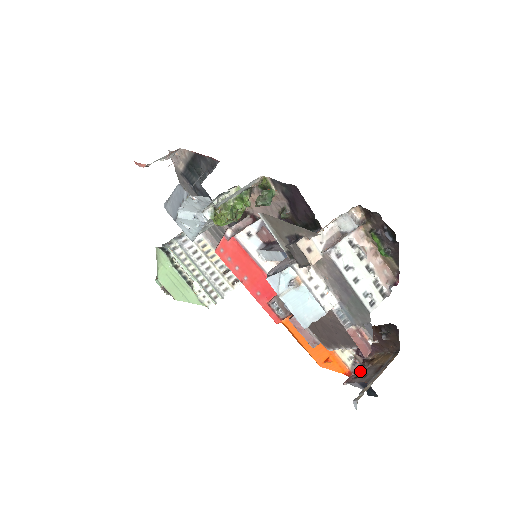
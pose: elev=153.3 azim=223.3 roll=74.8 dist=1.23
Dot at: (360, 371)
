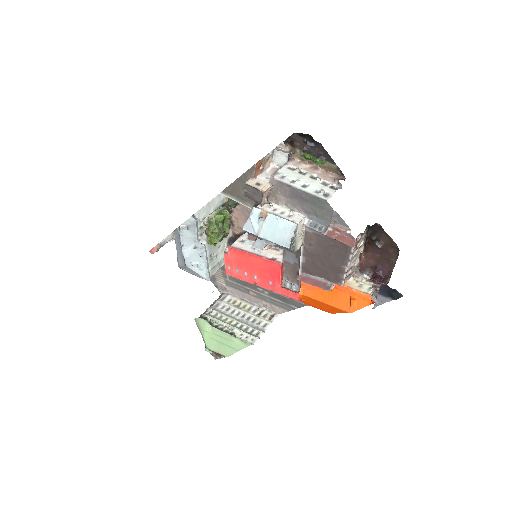
Dot at: occluded
